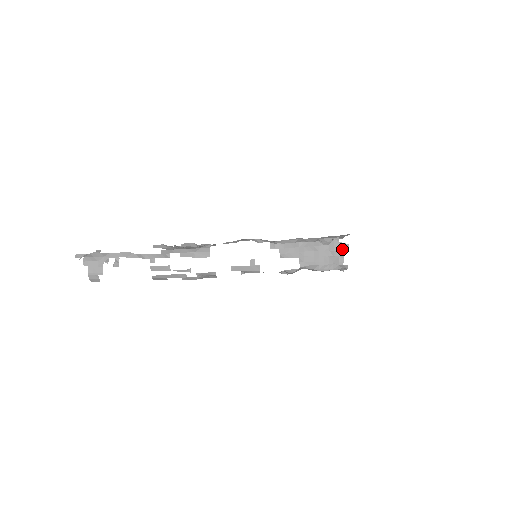
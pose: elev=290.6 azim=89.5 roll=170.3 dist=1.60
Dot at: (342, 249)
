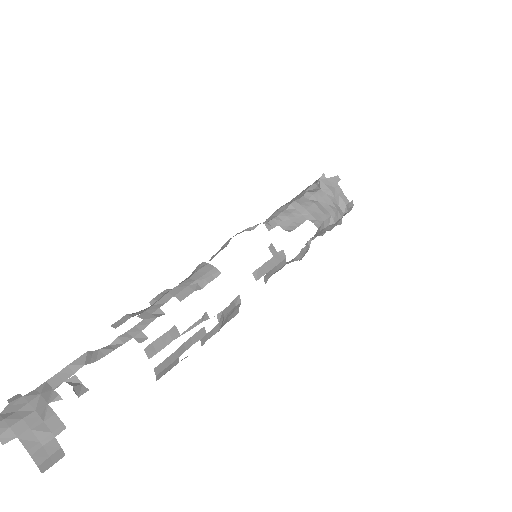
Dot at: (336, 184)
